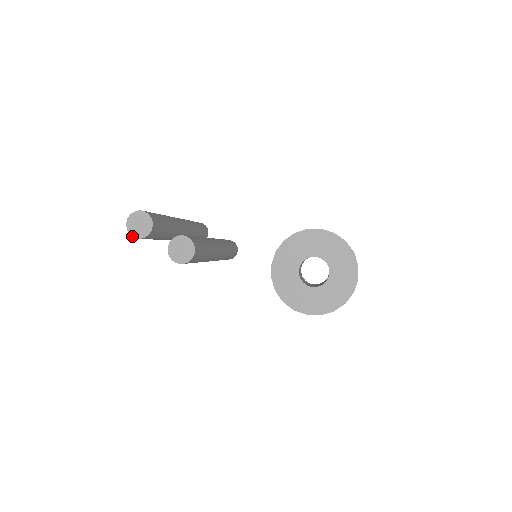
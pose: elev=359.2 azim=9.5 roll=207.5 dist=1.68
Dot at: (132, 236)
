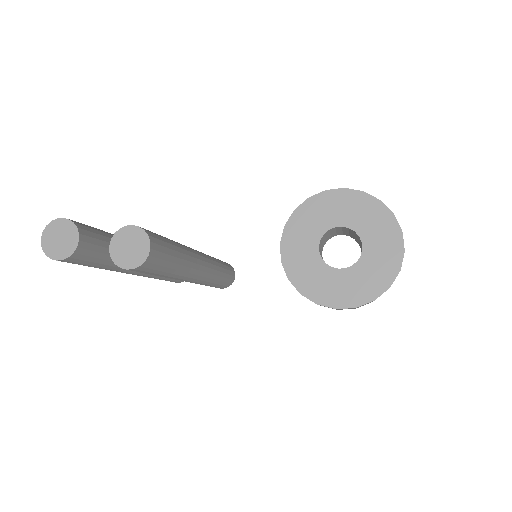
Dot at: occluded
